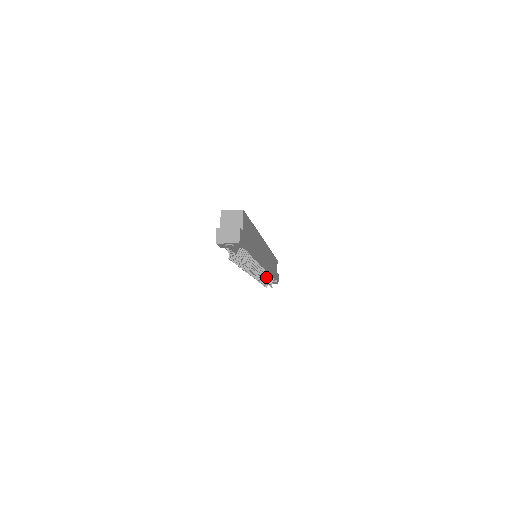
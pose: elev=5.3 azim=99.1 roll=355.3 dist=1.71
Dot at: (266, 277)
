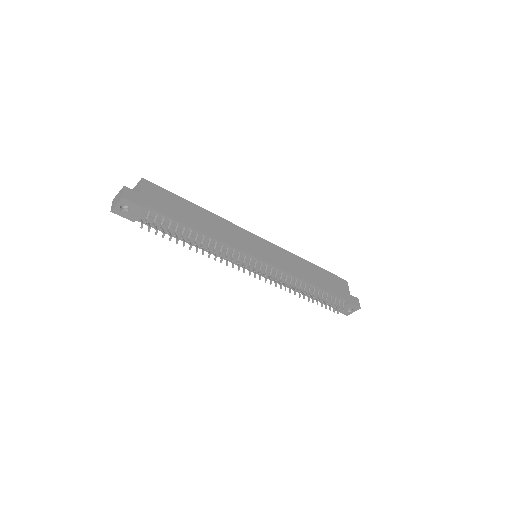
Dot at: (303, 288)
